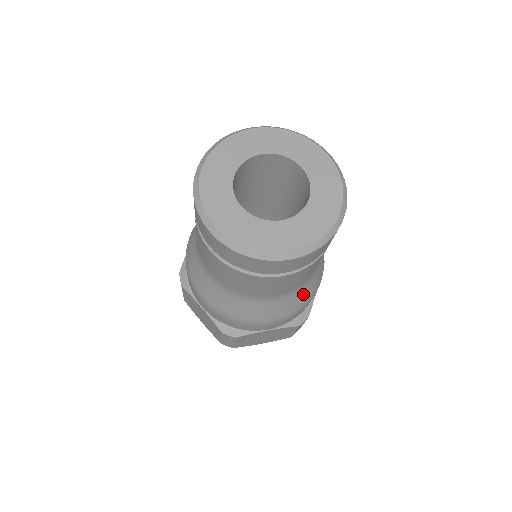
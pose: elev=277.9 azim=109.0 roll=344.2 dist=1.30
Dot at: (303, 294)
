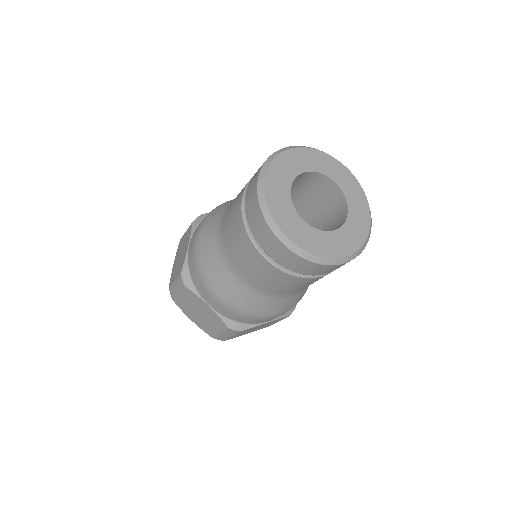
Dot at: occluded
